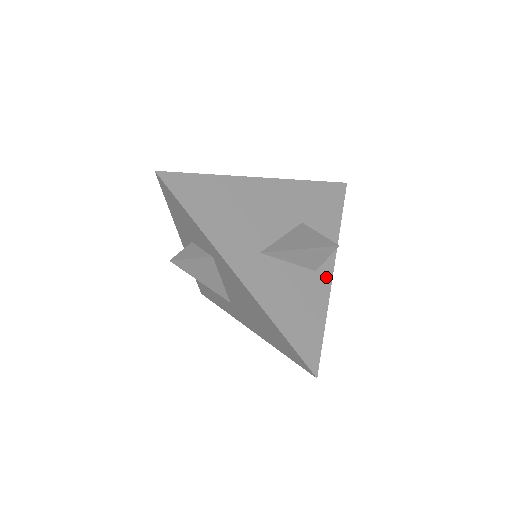
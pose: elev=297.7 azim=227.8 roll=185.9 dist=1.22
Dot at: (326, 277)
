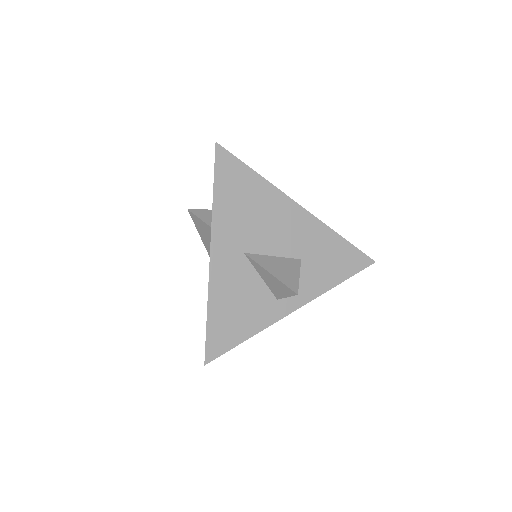
Dot at: (282, 311)
